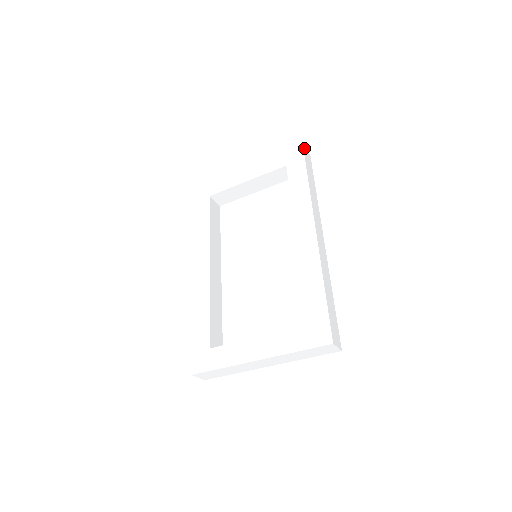
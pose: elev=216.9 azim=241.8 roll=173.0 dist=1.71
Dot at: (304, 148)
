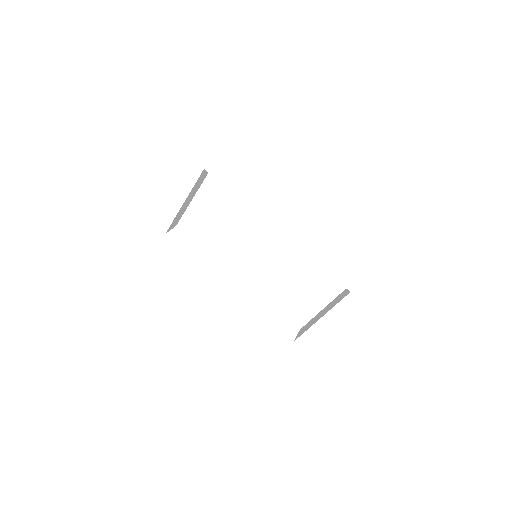
Dot at: (201, 139)
